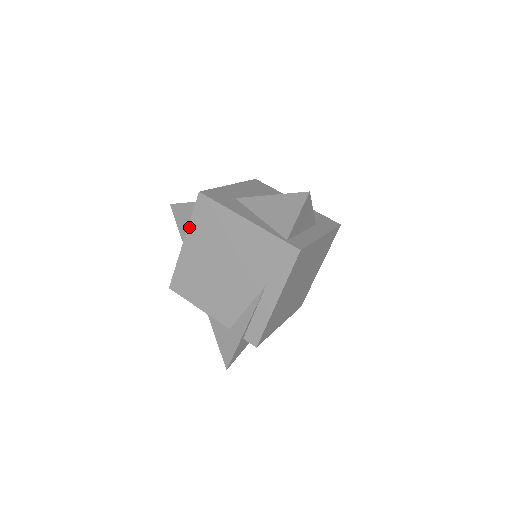
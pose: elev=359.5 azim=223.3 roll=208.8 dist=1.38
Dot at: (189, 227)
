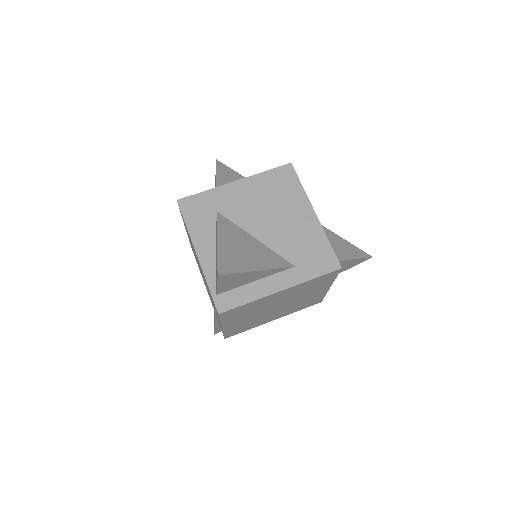
Dot at: occluded
